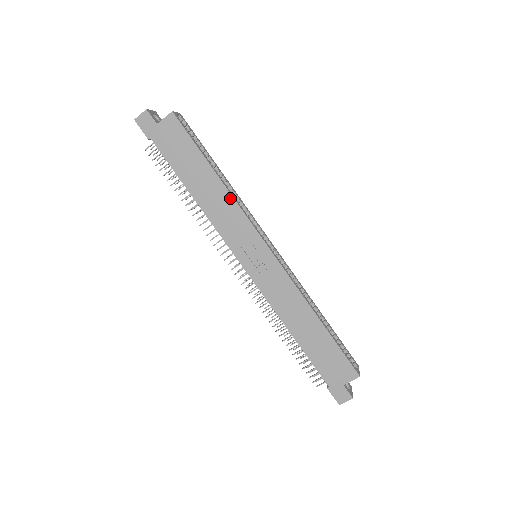
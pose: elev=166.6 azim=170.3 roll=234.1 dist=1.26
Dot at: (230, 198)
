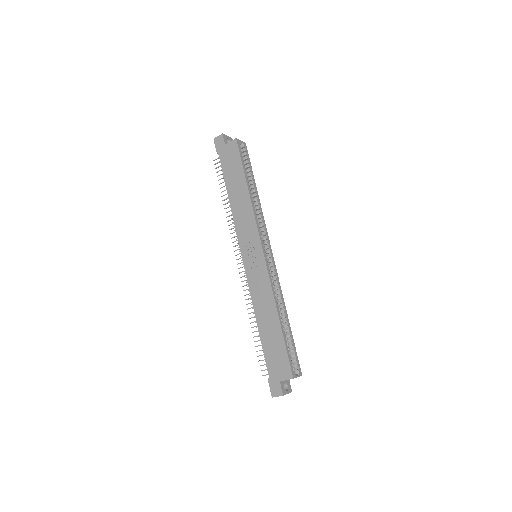
Dot at: (250, 206)
